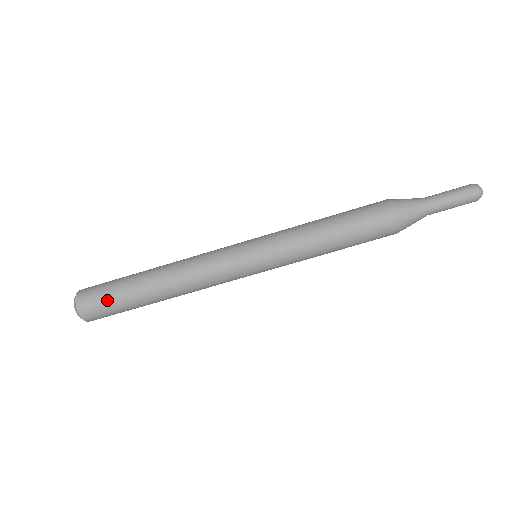
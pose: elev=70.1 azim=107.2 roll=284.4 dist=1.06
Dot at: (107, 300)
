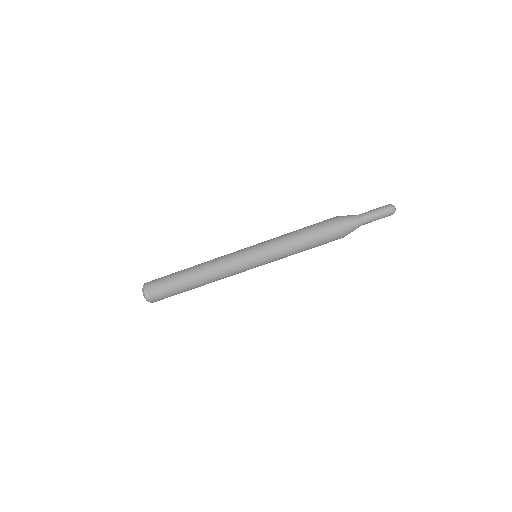
Dot at: (164, 289)
